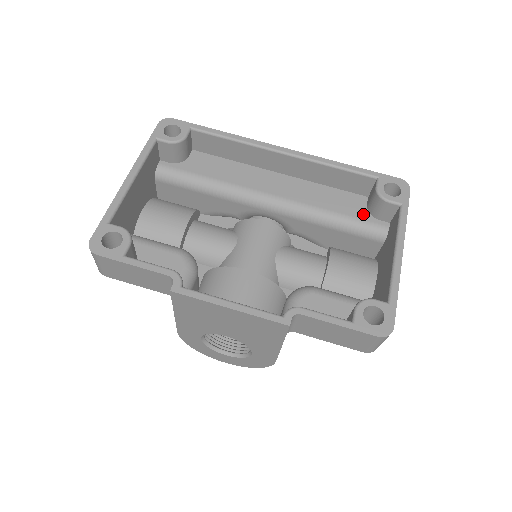
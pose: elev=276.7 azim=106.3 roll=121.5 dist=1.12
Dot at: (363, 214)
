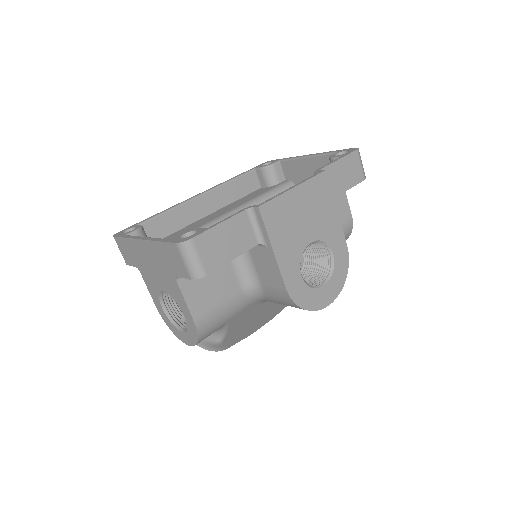
Dot at: (271, 187)
